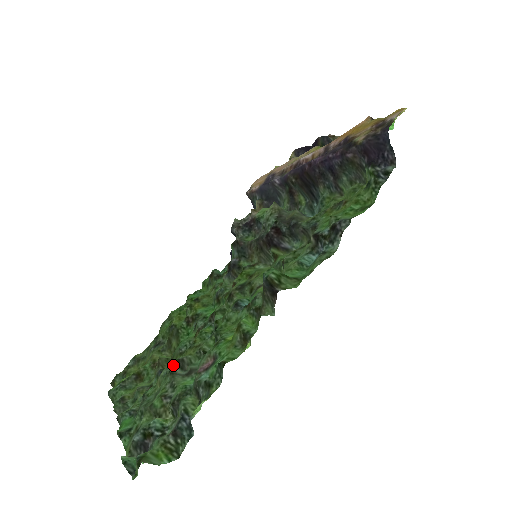
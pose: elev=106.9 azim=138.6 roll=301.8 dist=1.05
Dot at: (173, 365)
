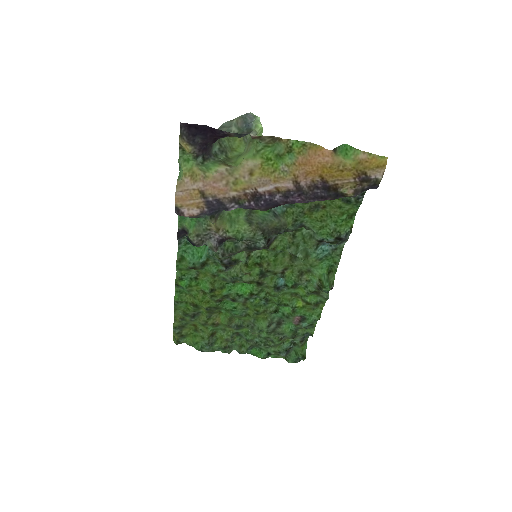
Dot at: (267, 329)
